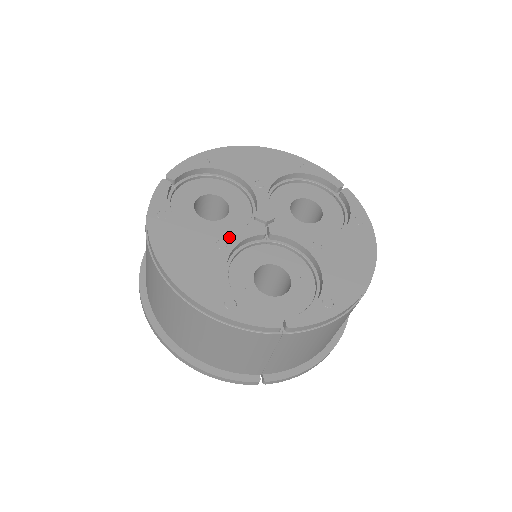
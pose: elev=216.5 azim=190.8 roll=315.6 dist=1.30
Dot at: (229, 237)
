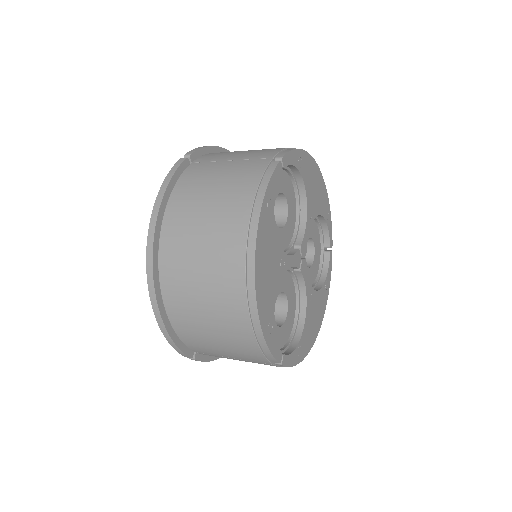
Dot at: (287, 259)
